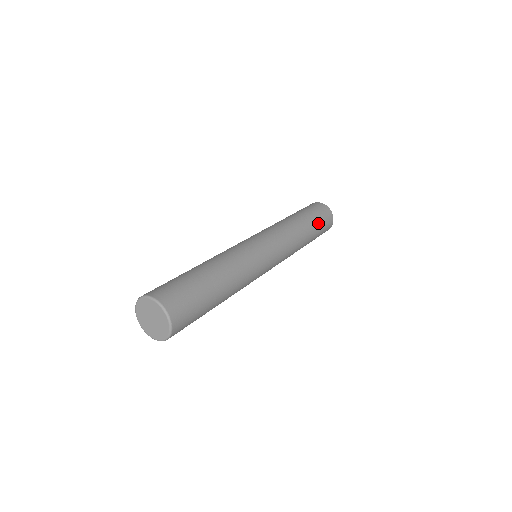
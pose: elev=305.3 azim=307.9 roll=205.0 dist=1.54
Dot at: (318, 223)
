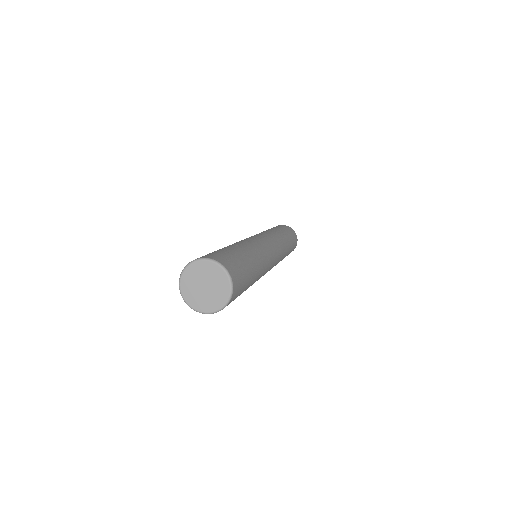
Dot at: (288, 233)
